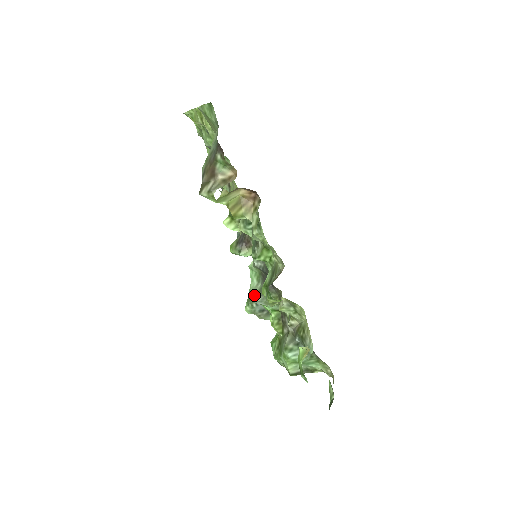
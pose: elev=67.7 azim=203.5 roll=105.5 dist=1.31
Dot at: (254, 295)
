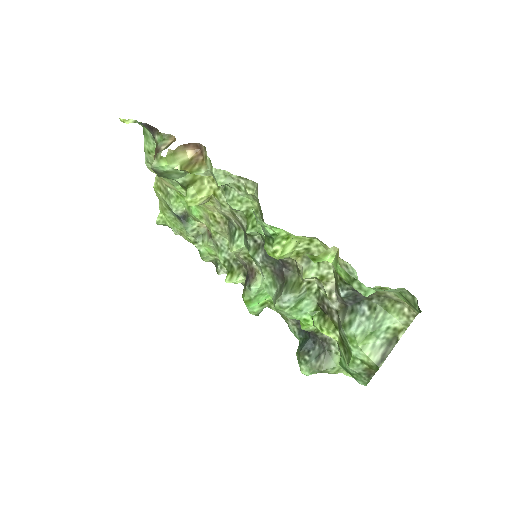
Dot at: (277, 296)
